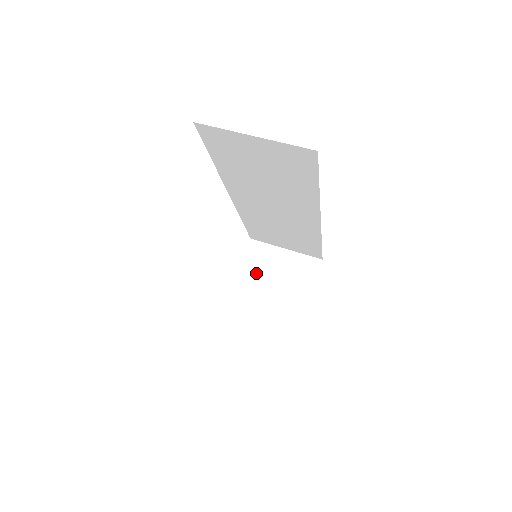
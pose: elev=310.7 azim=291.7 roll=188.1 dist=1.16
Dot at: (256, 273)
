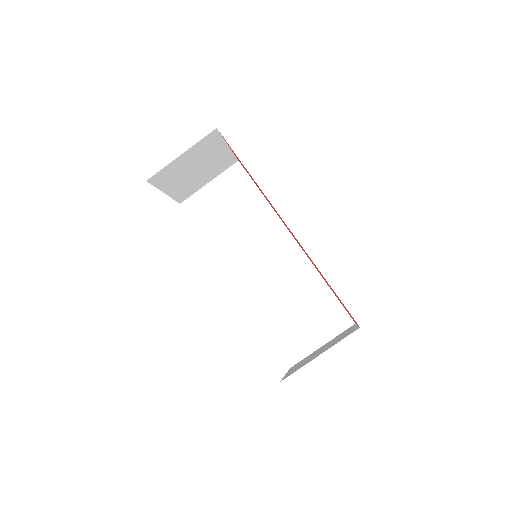
Dot at: (177, 180)
